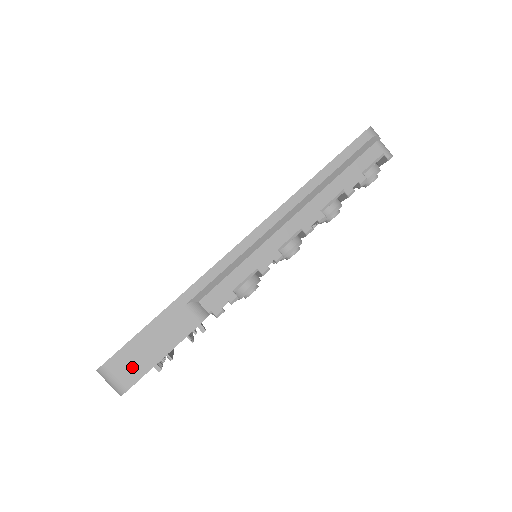
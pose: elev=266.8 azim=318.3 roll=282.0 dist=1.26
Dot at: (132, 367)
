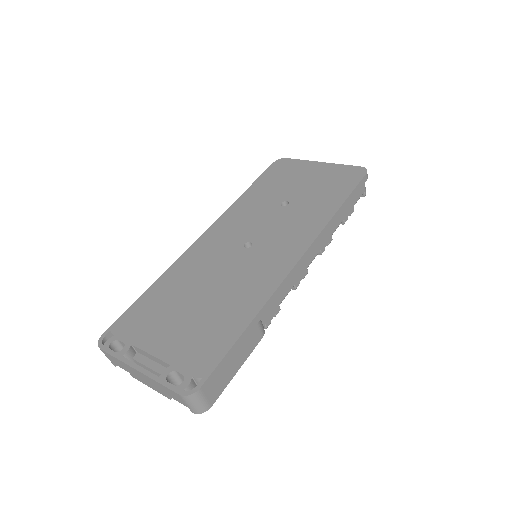
Dot at: (216, 387)
